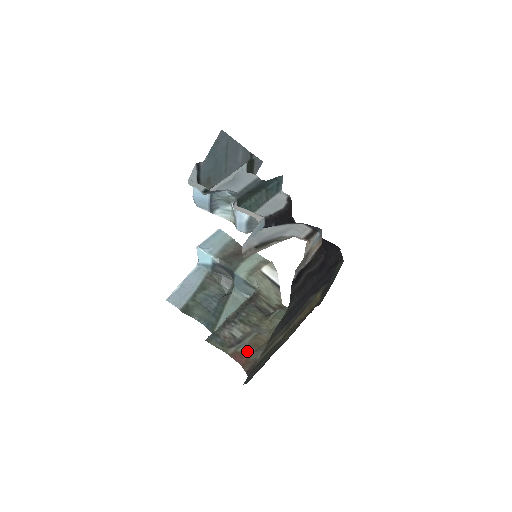
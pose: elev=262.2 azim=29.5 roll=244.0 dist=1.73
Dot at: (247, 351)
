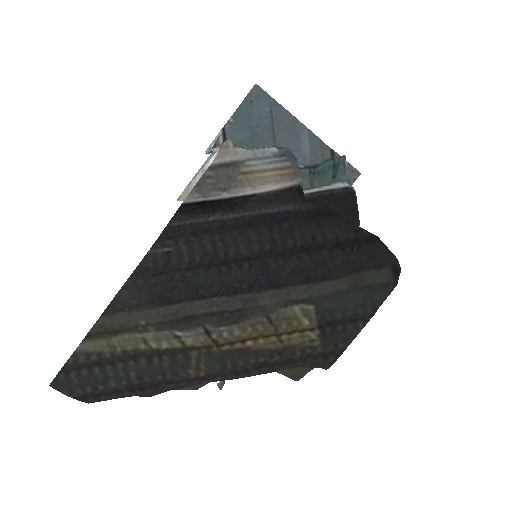
Dot at: occluded
